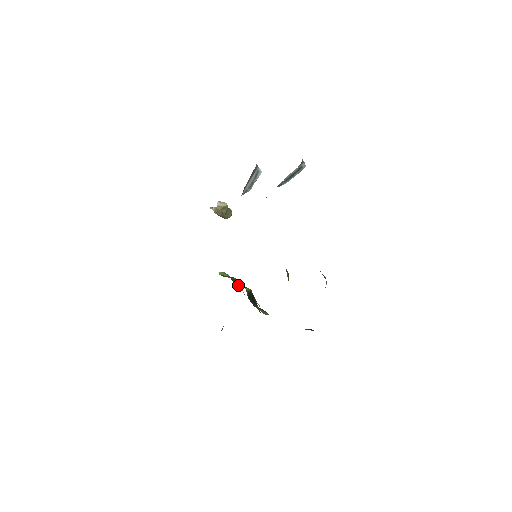
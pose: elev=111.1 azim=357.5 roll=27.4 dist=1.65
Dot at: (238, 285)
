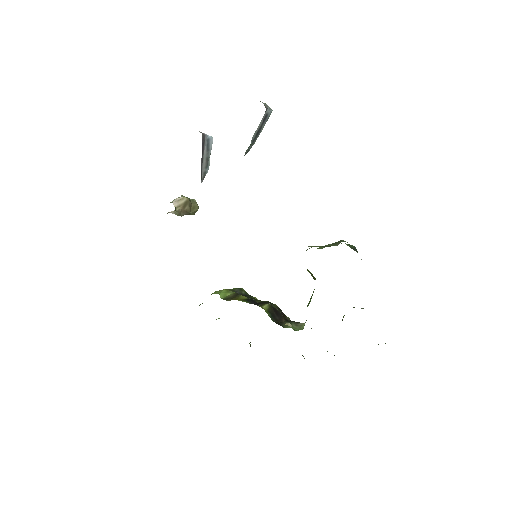
Dot at: (247, 294)
